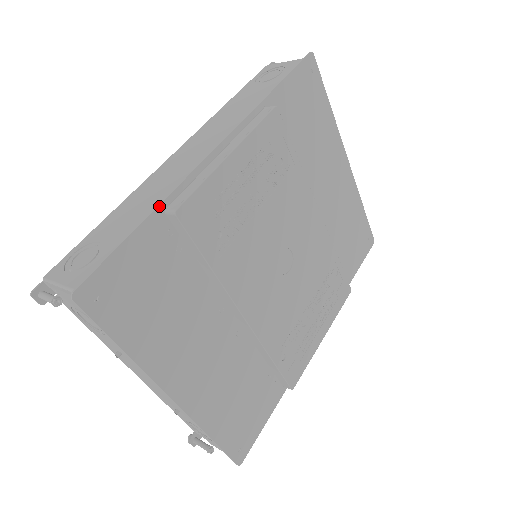
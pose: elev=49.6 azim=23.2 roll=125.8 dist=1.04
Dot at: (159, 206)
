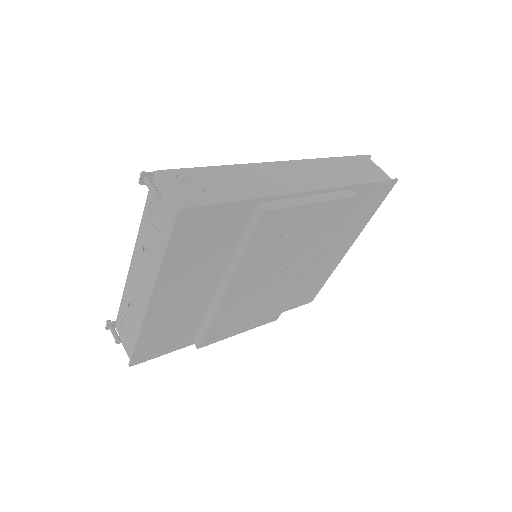
Dot at: (259, 198)
